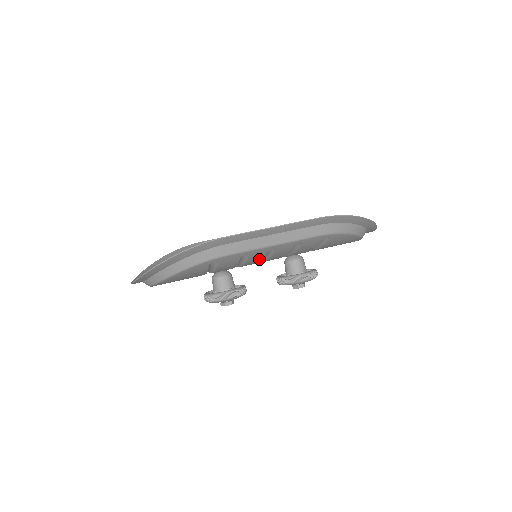
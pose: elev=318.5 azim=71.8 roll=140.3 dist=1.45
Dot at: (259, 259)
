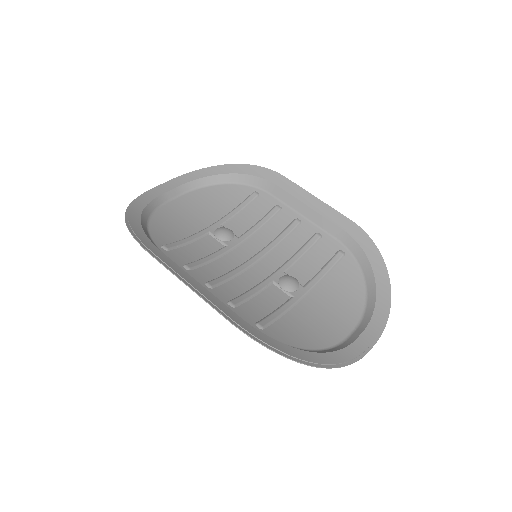
Dot at: (217, 275)
